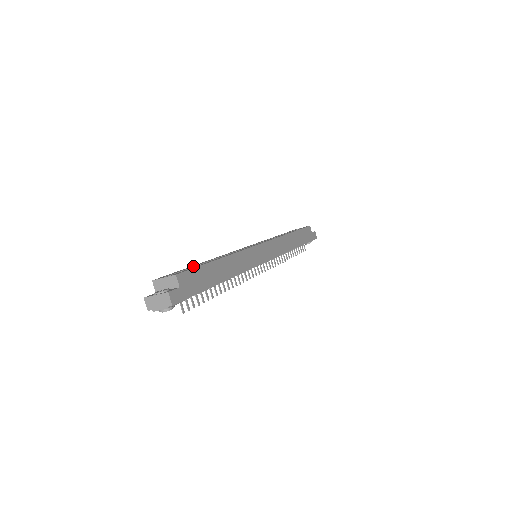
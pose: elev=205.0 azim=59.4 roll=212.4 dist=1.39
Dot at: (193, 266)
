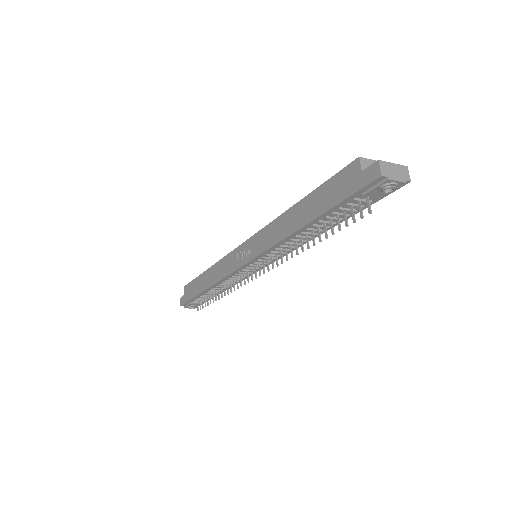
Dot at: occluded
